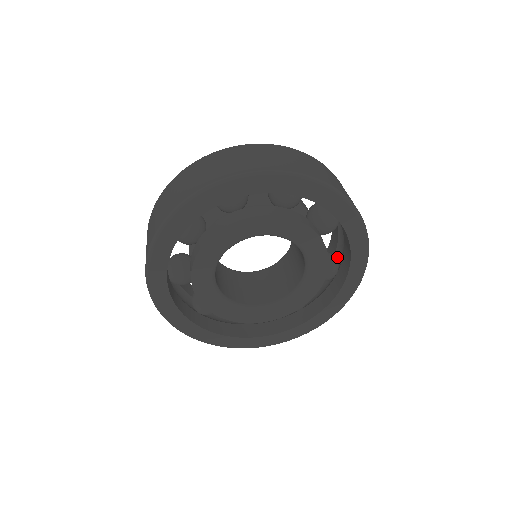
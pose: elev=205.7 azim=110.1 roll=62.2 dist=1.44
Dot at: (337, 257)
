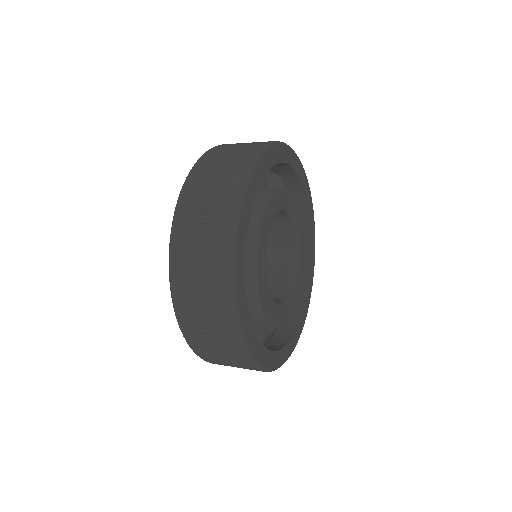
Dot at: occluded
